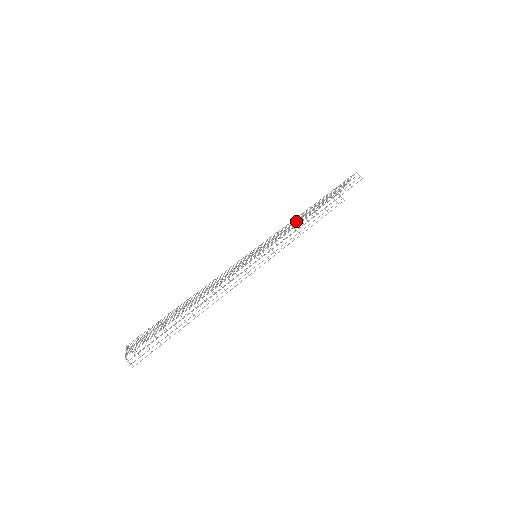
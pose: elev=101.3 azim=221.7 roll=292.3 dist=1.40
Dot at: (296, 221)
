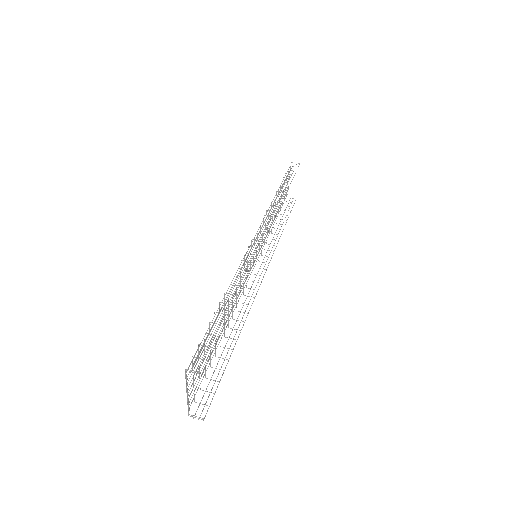
Dot at: (271, 208)
